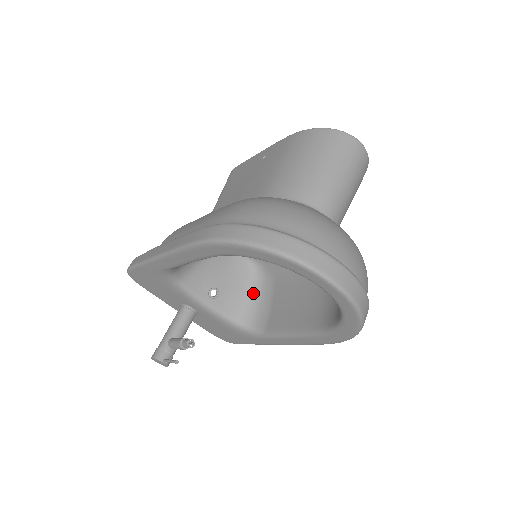
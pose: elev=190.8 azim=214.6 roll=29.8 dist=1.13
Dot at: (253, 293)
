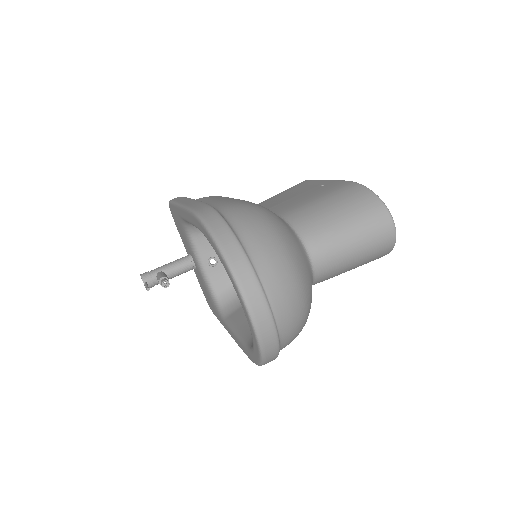
Dot at: occluded
